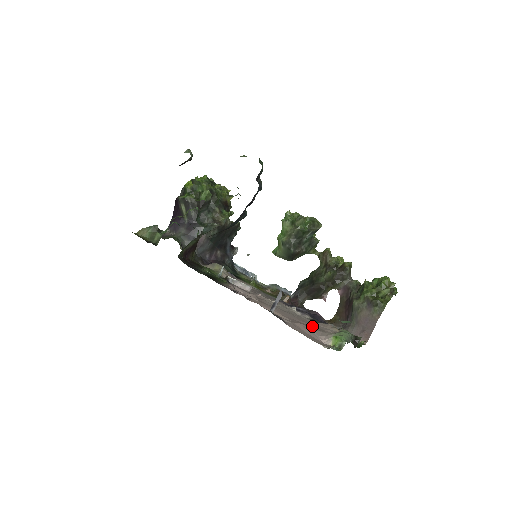
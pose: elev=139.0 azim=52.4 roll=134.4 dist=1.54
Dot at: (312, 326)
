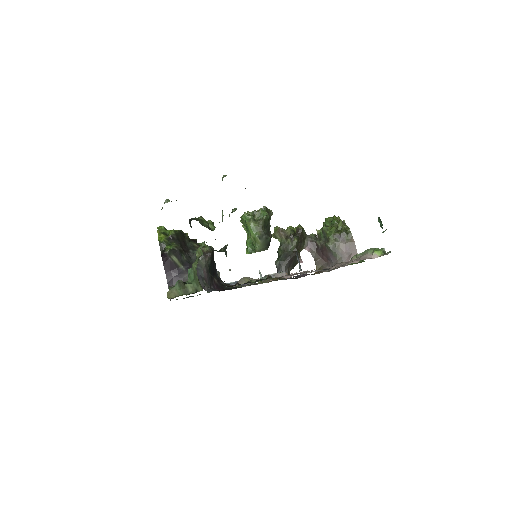
Dot at: occluded
